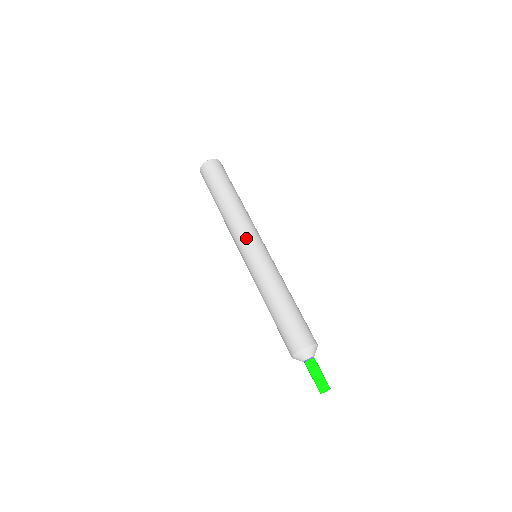
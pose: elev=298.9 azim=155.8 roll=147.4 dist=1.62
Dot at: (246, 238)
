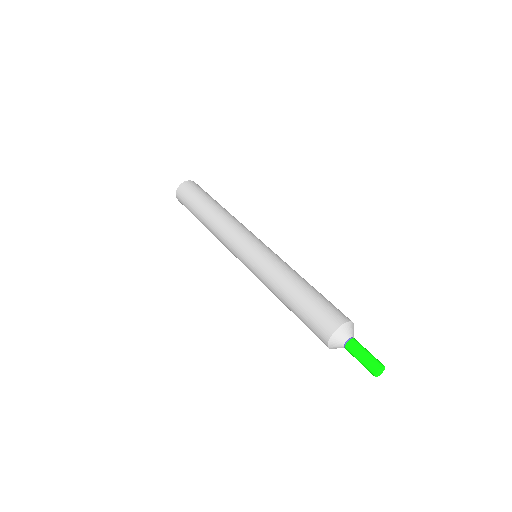
Dot at: (249, 234)
